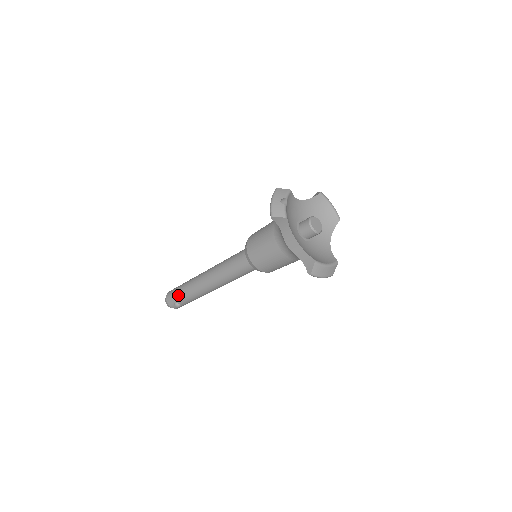
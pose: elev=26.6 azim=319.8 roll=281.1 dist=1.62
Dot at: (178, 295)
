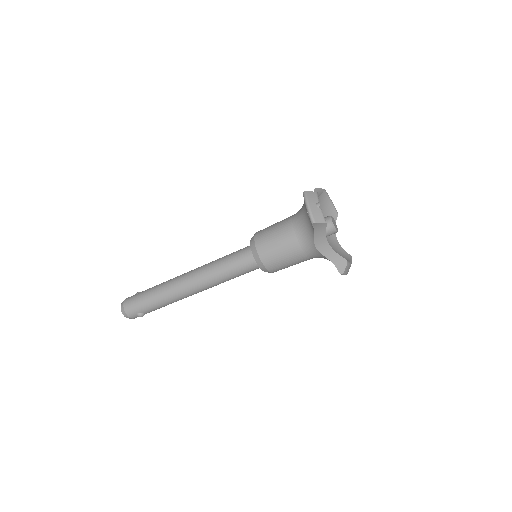
Dot at: (145, 304)
